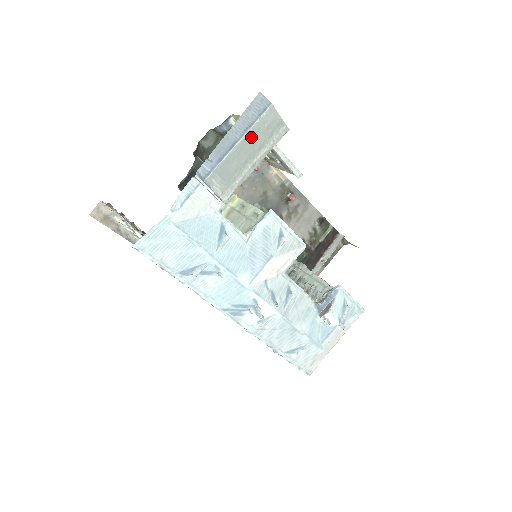
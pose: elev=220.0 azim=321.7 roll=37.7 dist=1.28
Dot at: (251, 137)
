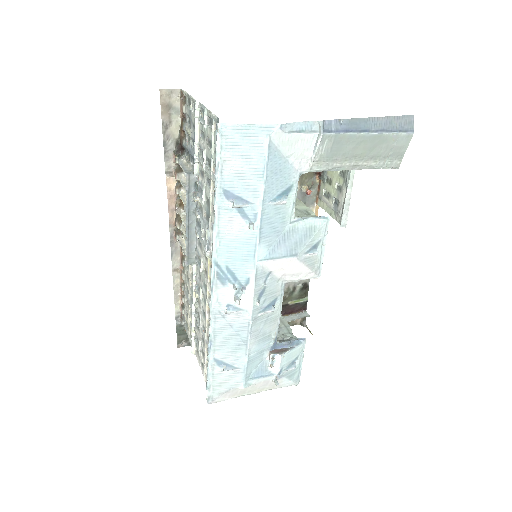
Dot at: (379, 140)
